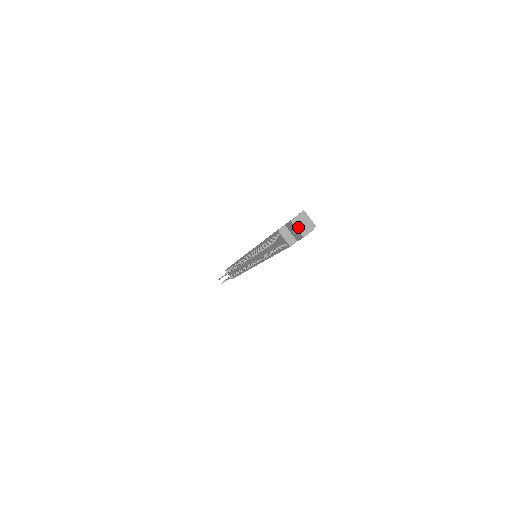
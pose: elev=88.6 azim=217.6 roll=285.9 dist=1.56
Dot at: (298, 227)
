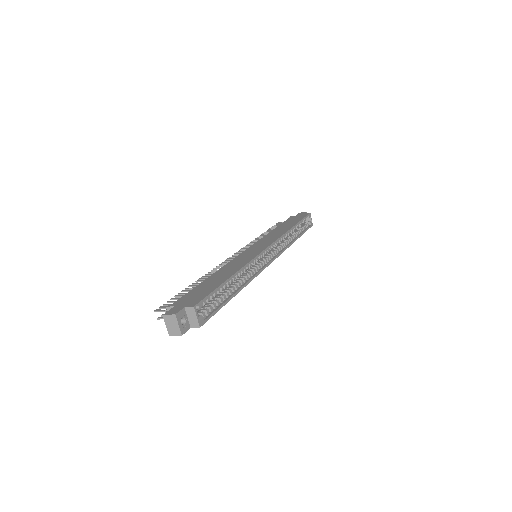
Dot at: (168, 325)
